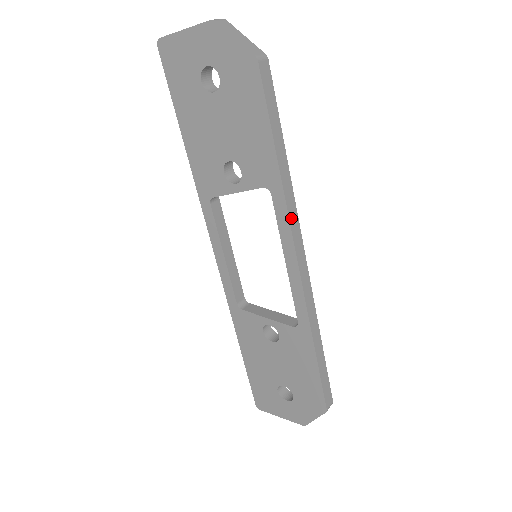
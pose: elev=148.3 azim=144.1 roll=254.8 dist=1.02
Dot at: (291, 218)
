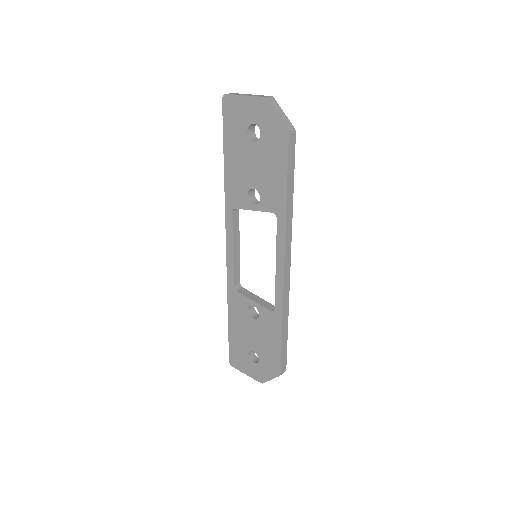
Dot at: (287, 238)
